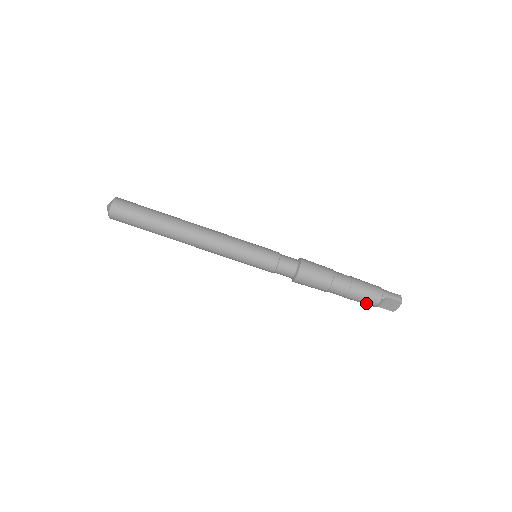
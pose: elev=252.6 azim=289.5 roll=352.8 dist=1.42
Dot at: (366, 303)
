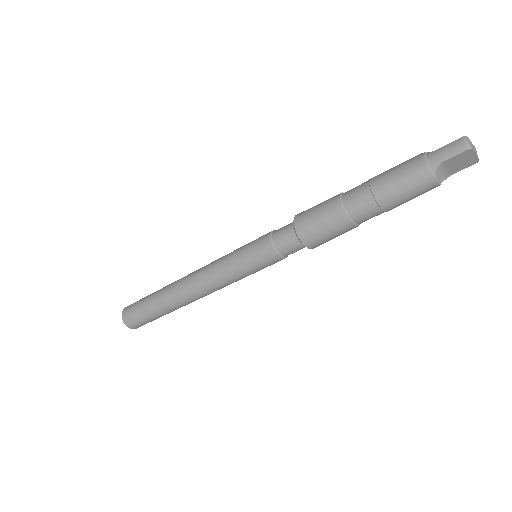
Dot at: (421, 194)
